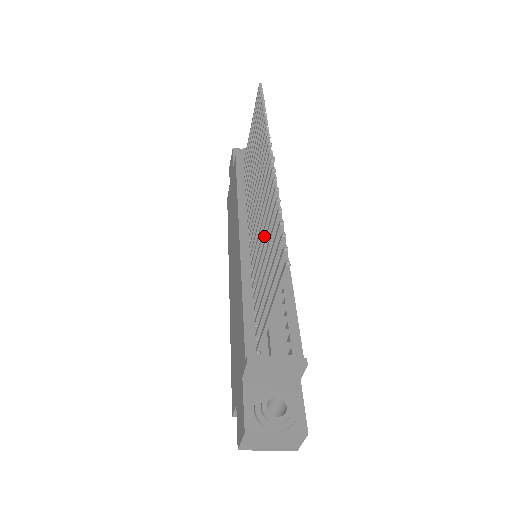
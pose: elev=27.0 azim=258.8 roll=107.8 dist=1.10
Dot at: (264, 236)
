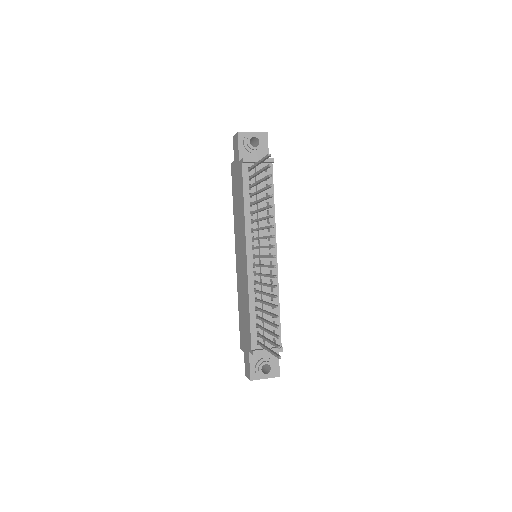
Dot at: (266, 295)
